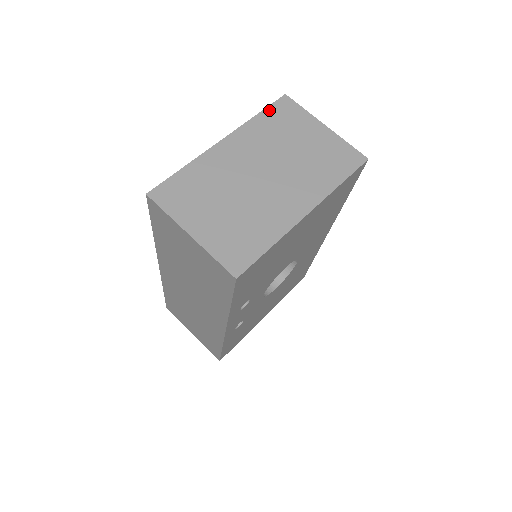
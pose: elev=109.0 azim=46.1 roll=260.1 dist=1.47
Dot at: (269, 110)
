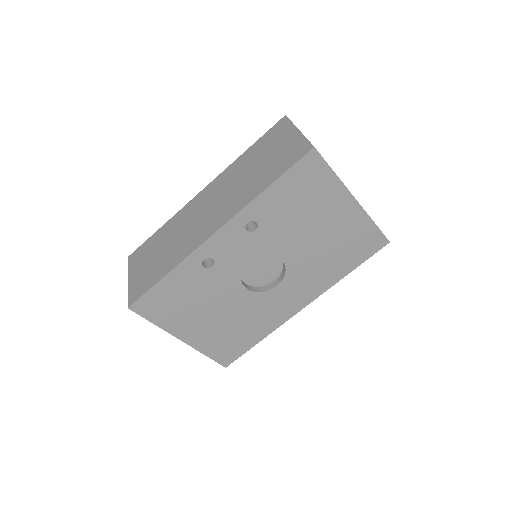
Dot at: occluded
